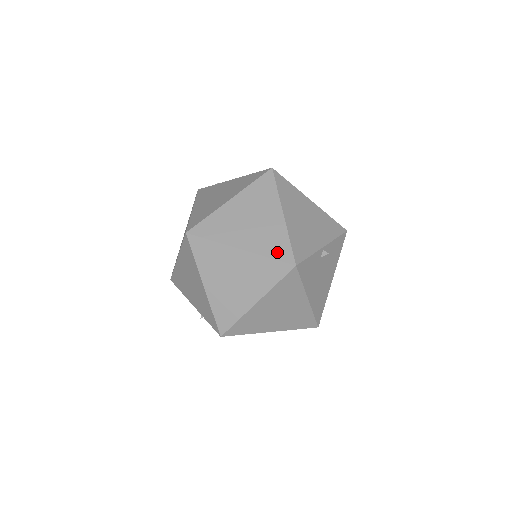
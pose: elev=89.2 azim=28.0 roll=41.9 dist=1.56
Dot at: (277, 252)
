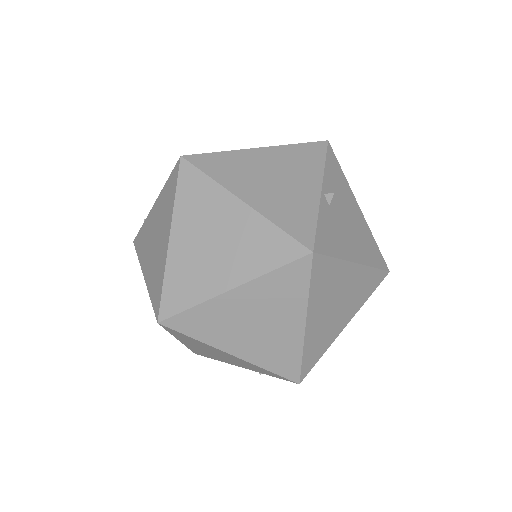
Dot at: (276, 255)
